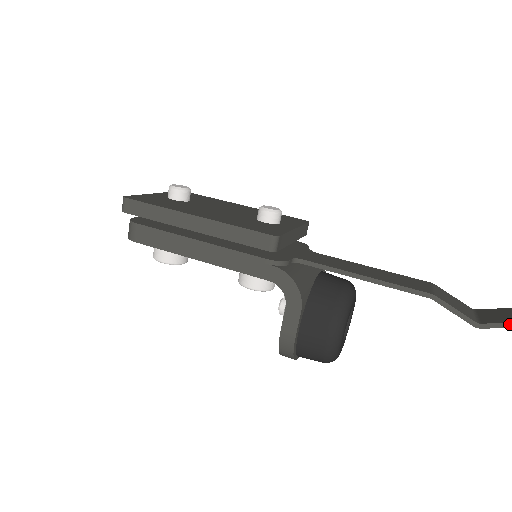
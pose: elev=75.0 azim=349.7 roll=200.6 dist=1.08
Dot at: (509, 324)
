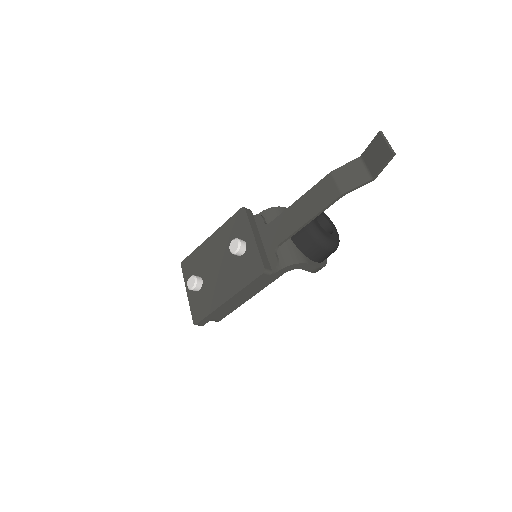
Dot at: (384, 166)
